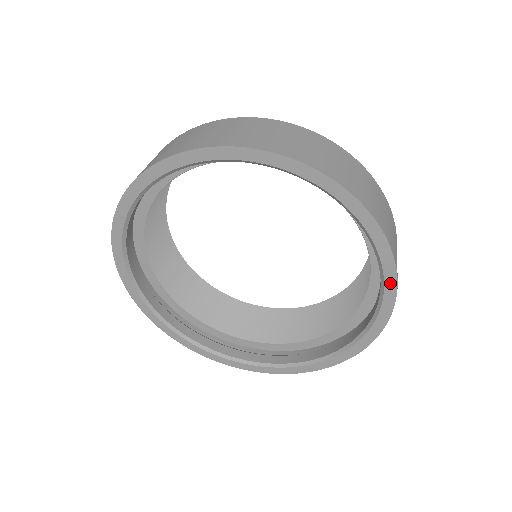
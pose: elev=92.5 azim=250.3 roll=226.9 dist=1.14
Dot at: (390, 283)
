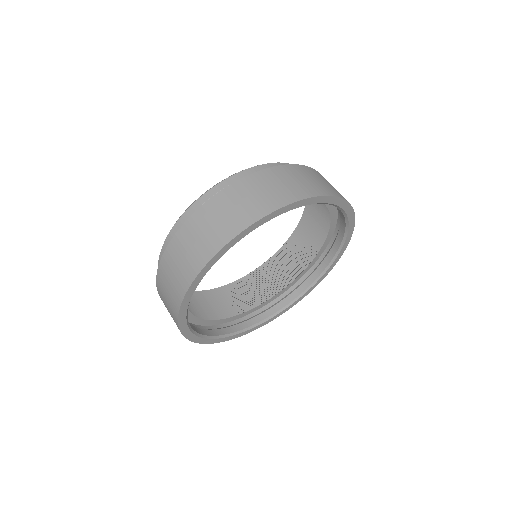
Dot at: (347, 208)
